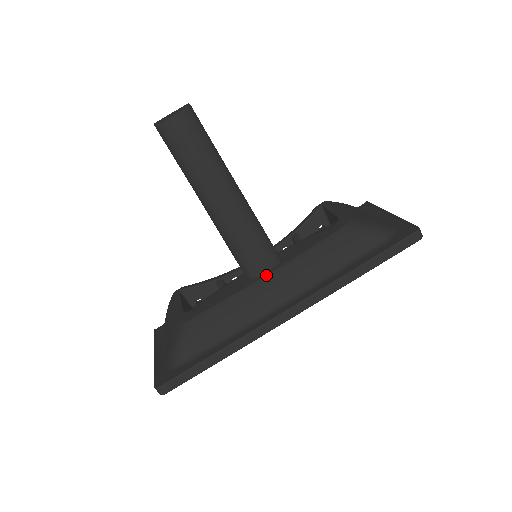
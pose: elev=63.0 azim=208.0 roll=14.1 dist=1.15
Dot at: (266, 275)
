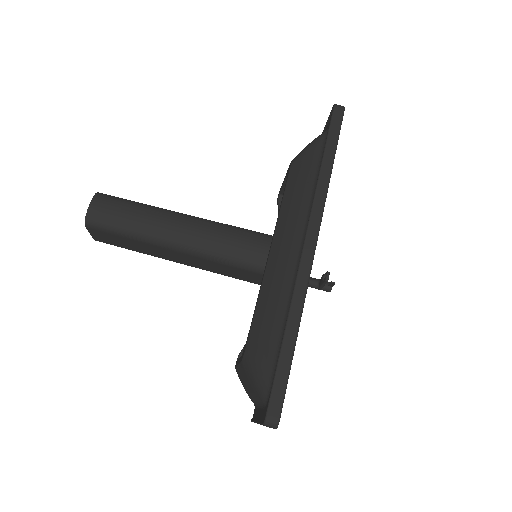
Dot at: (270, 250)
